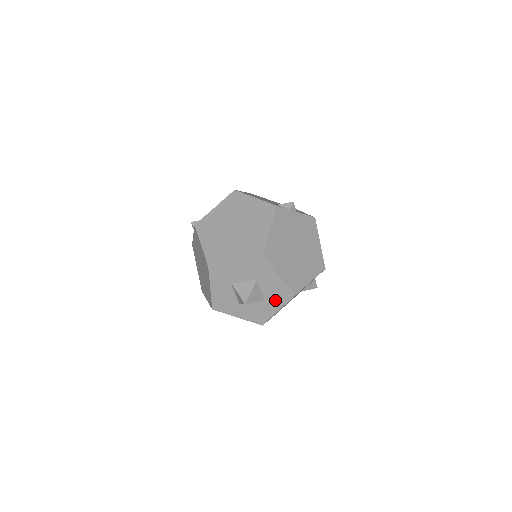
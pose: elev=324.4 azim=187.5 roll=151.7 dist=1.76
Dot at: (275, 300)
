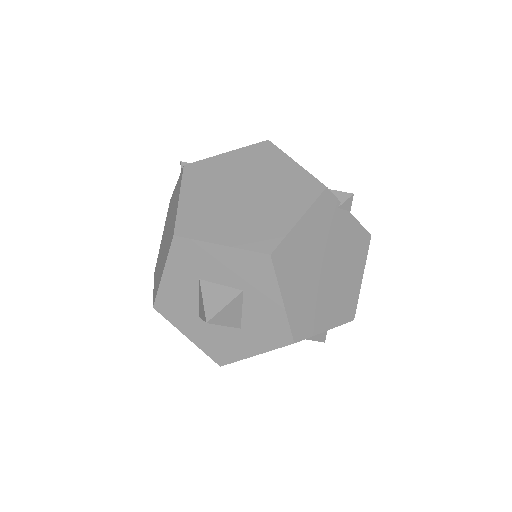
Dot at: (258, 336)
